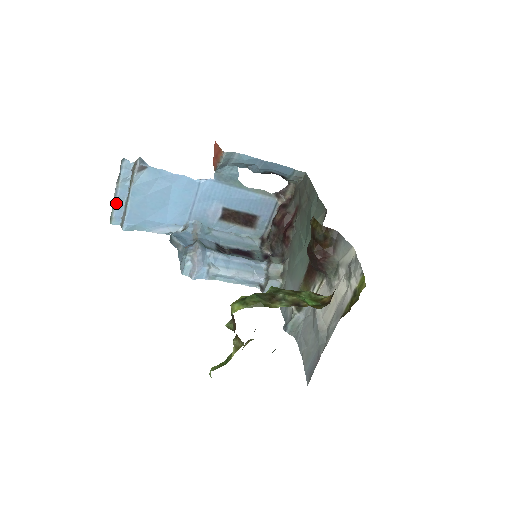
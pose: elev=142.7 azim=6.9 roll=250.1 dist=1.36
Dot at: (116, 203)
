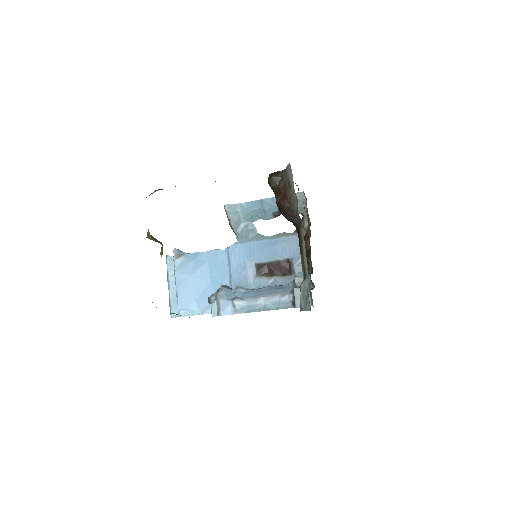
Dot at: (170, 296)
